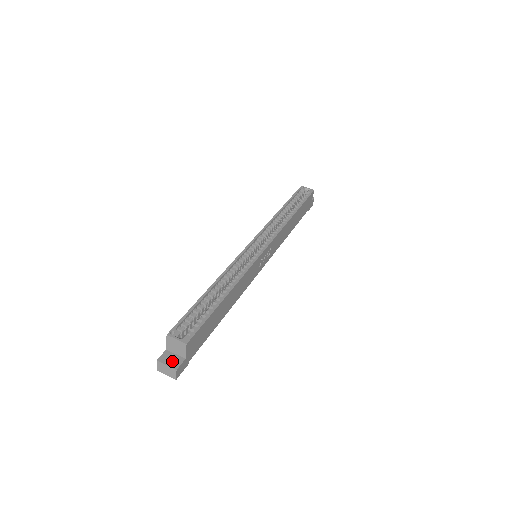
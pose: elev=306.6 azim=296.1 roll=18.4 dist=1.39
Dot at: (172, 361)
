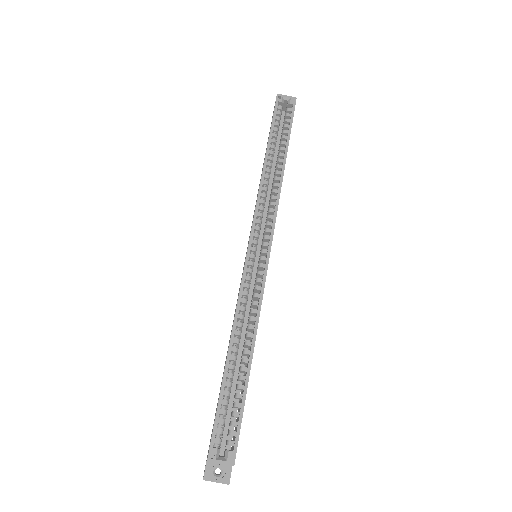
Dot at: occluded
